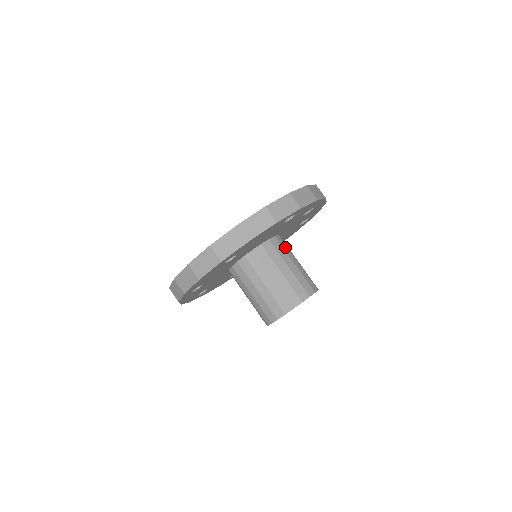
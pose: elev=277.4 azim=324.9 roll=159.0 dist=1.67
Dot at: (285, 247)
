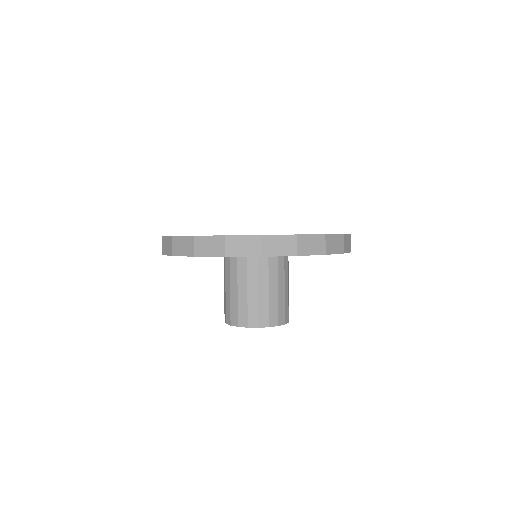
Dot at: (286, 268)
